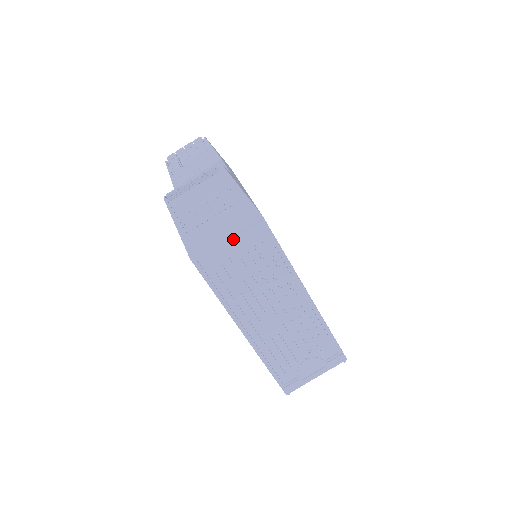
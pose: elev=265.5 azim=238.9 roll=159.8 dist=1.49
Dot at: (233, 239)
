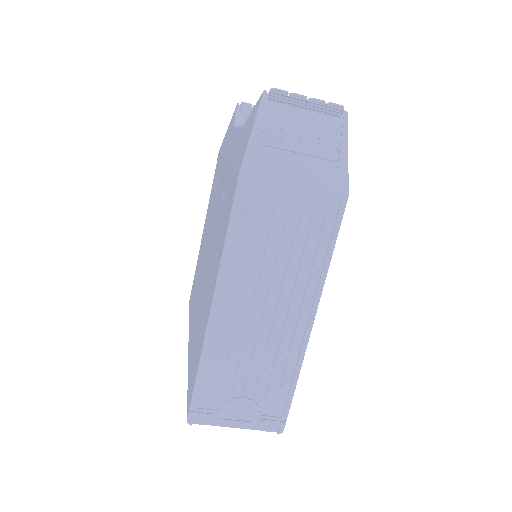
Dot at: (300, 193)
